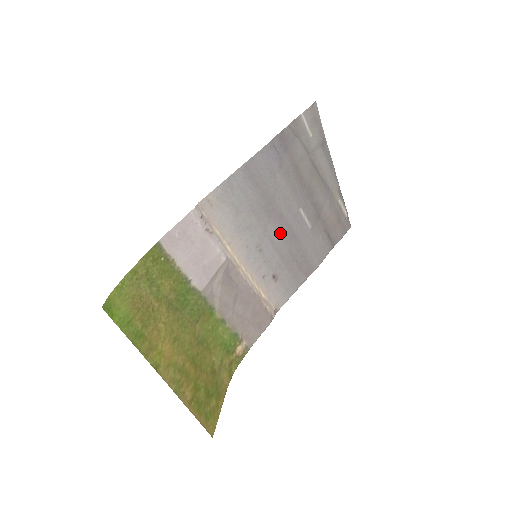
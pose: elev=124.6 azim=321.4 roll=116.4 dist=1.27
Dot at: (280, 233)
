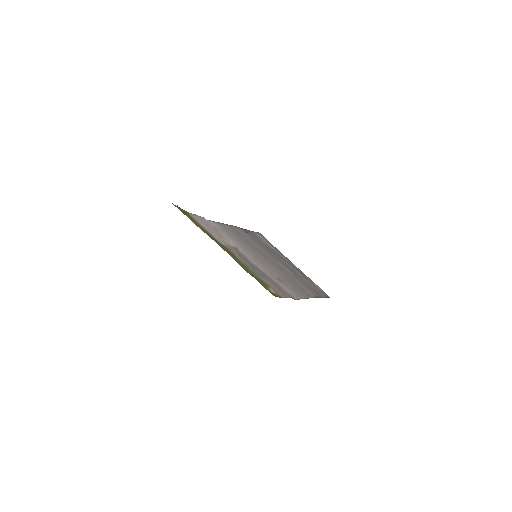
Dot at: (270, 263)
